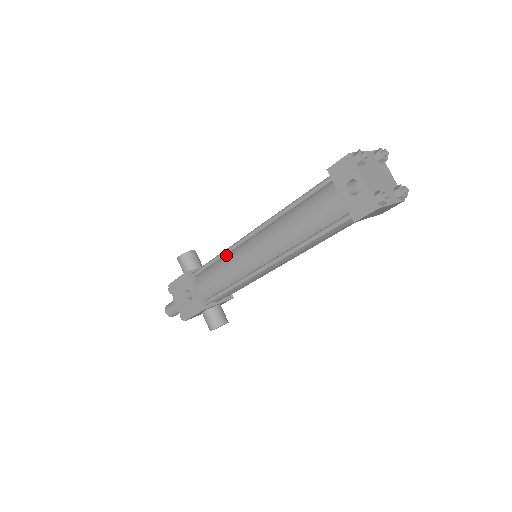
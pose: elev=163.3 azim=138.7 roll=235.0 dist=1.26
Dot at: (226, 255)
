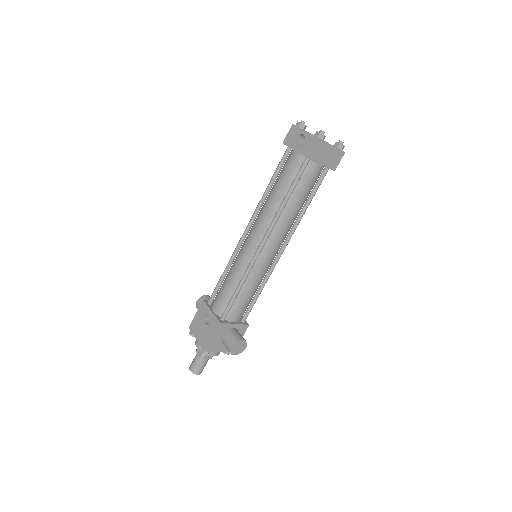
Dot at: occluded
